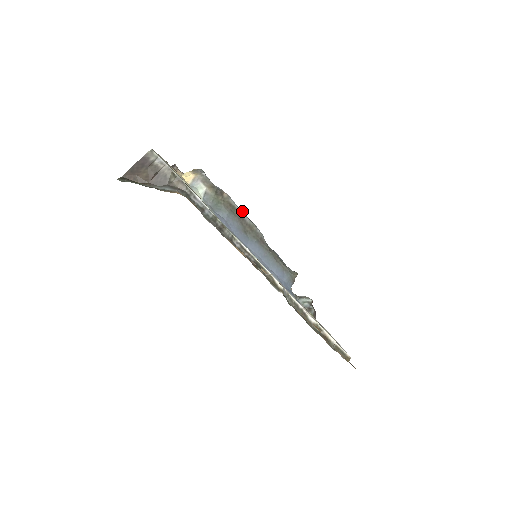
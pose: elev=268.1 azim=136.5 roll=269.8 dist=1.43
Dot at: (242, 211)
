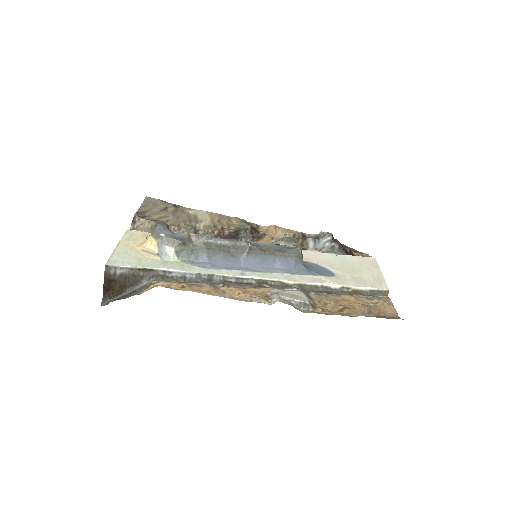
Dot at: (217, 239)
